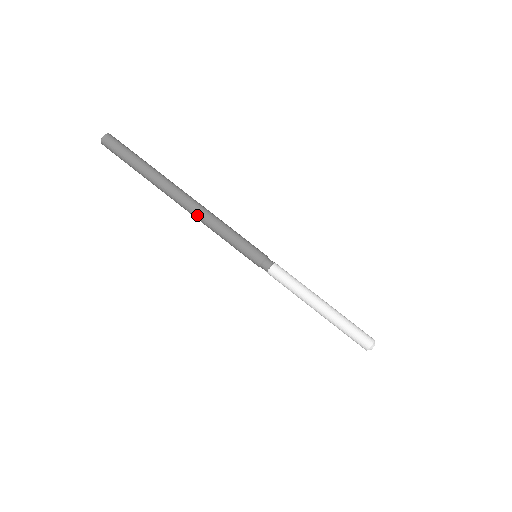
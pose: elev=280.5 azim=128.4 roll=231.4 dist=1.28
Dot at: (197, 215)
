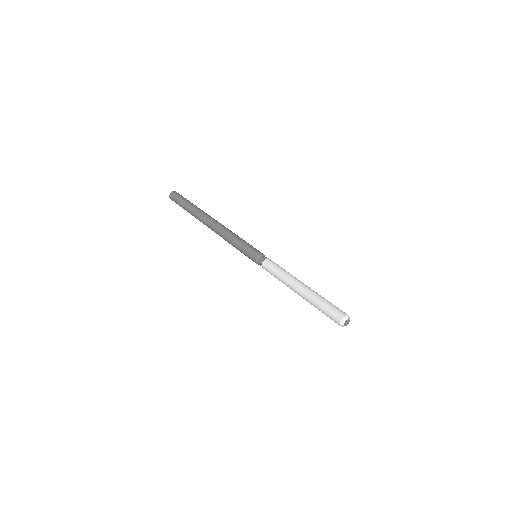
Dot at: (218, 231)
